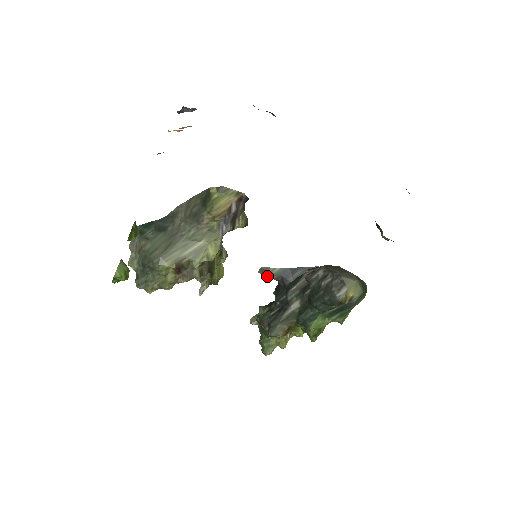
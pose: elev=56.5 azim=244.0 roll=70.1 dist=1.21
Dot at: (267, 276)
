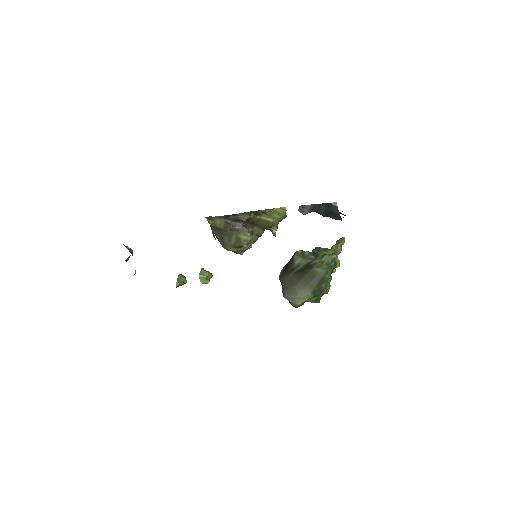
Dot at: (305, 213)
